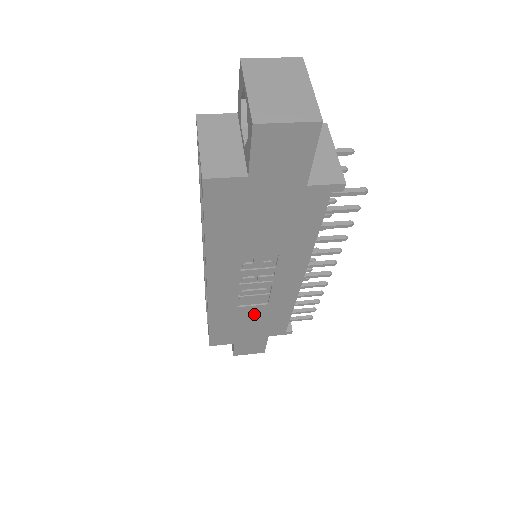
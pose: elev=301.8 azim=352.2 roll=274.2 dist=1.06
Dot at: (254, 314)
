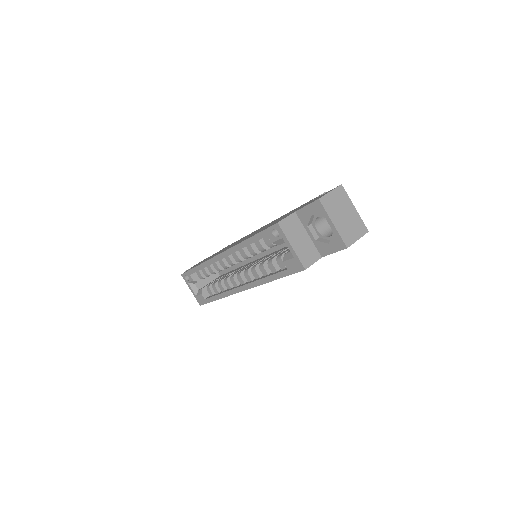
Dot at: occluded
